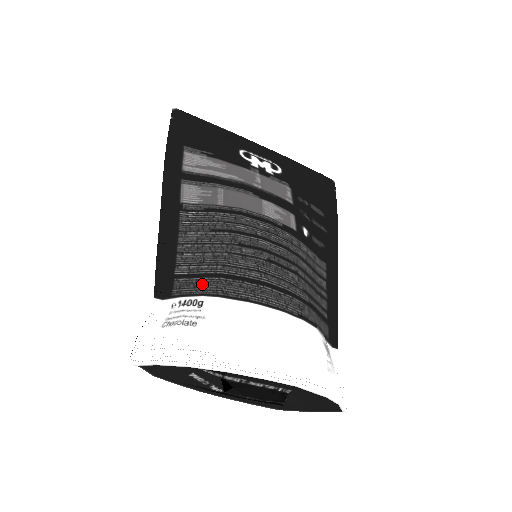
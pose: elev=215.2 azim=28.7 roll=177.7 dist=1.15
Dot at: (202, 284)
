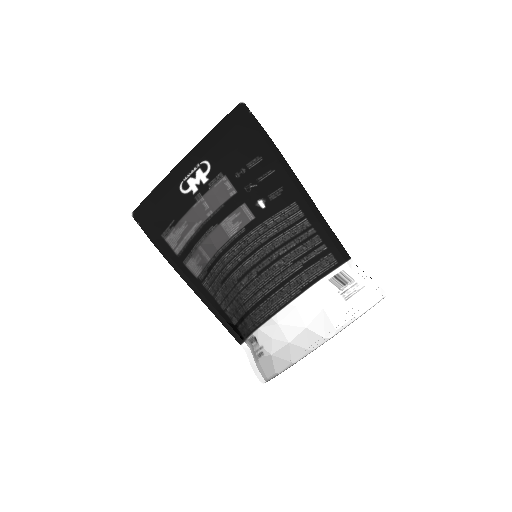
Dot at: (247, 325)
